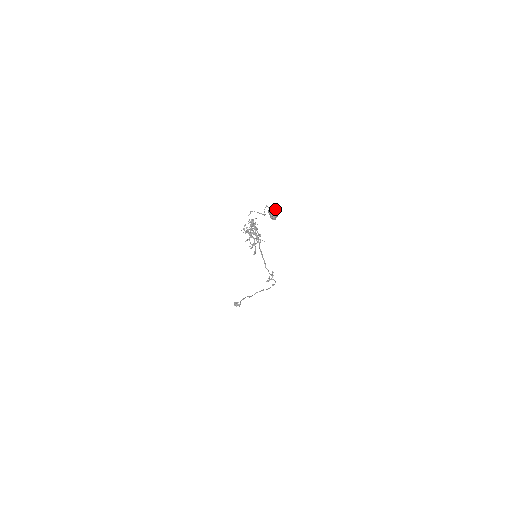
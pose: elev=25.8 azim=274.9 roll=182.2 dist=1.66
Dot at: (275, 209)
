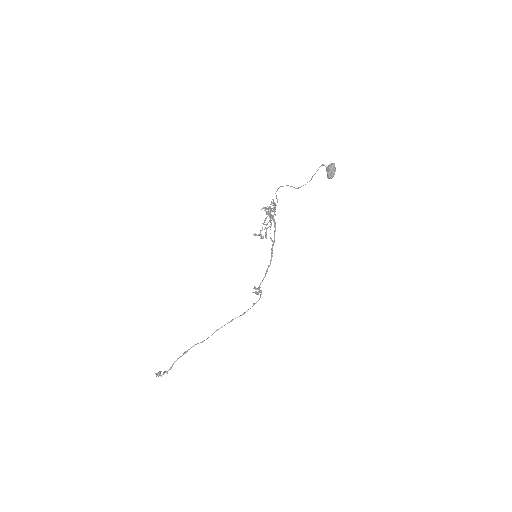
Dot at: (332, 167)
